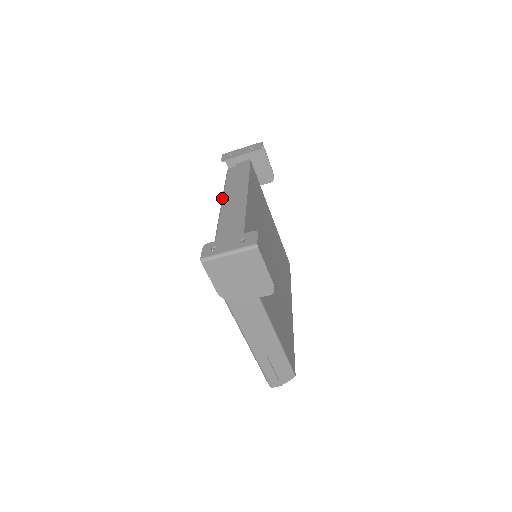
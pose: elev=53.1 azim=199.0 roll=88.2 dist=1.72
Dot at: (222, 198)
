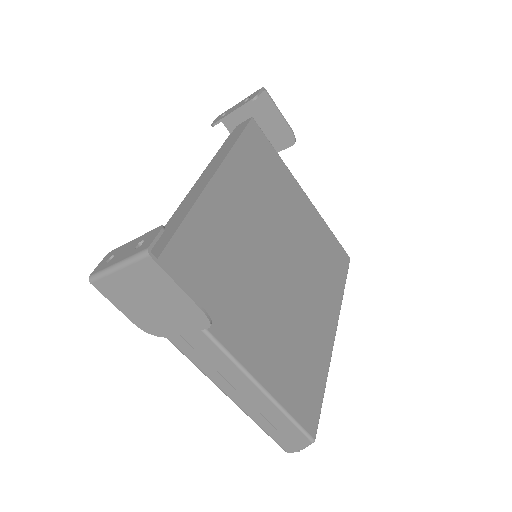
Dot at: occluded
